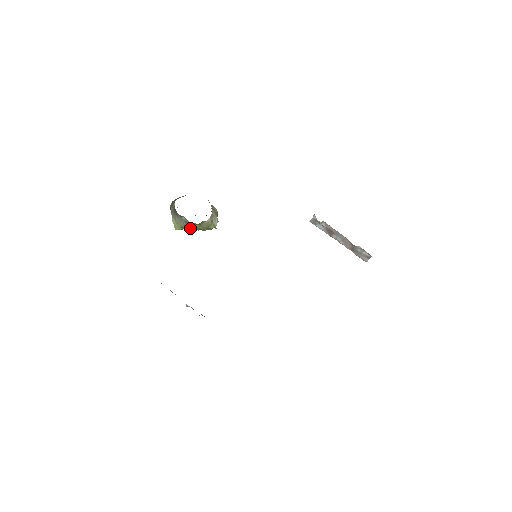
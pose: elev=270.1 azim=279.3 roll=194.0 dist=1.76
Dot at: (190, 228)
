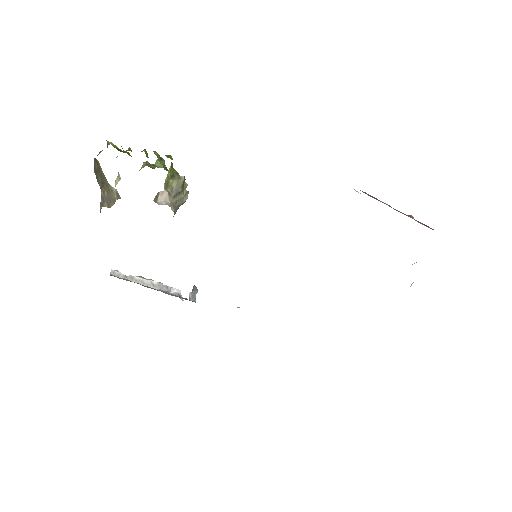
Dot at: occluded
